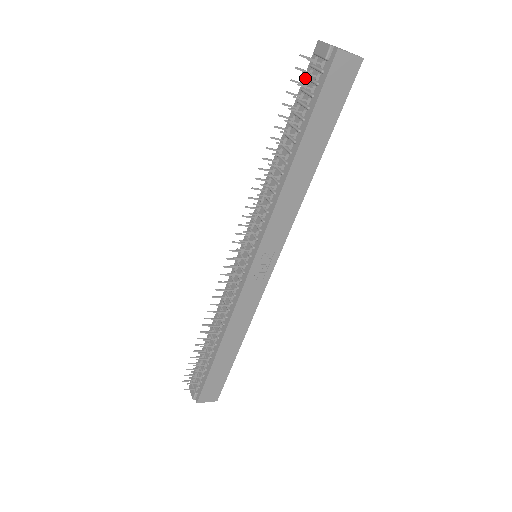
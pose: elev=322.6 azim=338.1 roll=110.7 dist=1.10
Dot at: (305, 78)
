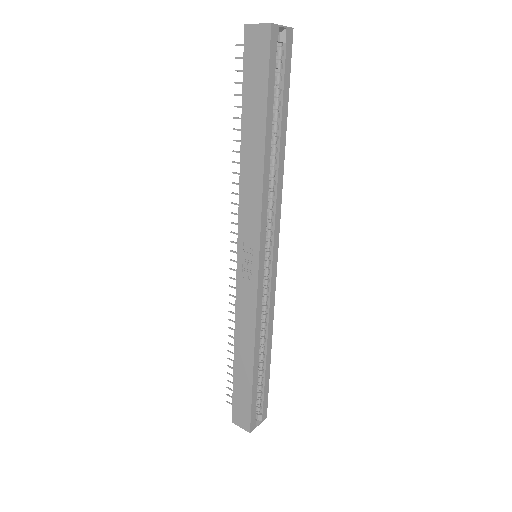
Dot at: occluded
